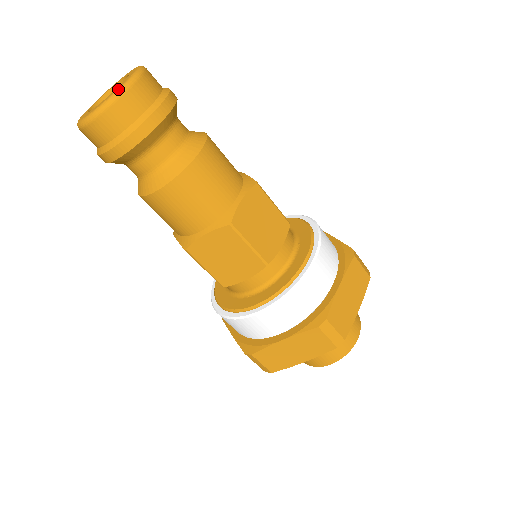
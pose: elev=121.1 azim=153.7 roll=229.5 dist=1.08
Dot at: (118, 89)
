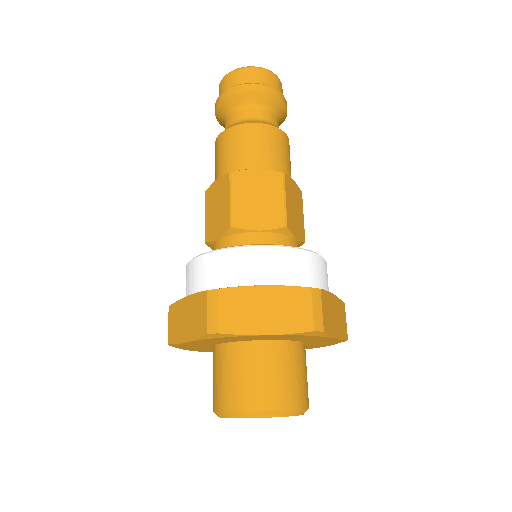
Dot at: (242, 67)
